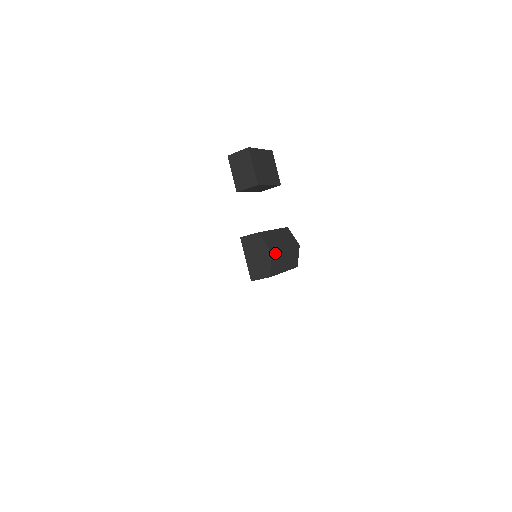
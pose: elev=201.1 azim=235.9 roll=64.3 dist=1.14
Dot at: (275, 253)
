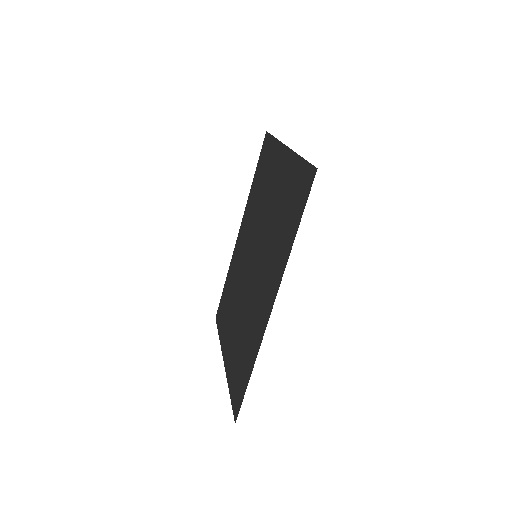
Dot at: occluded
